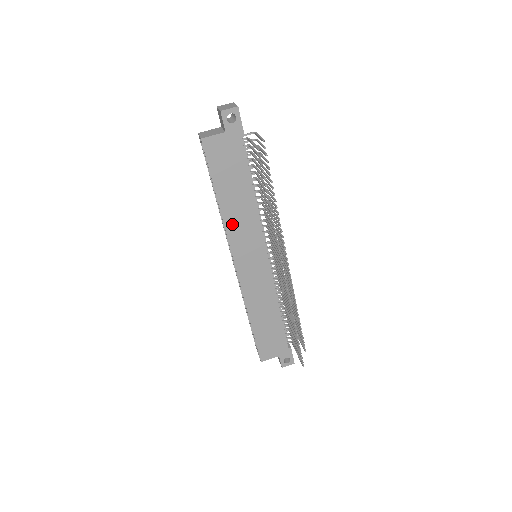
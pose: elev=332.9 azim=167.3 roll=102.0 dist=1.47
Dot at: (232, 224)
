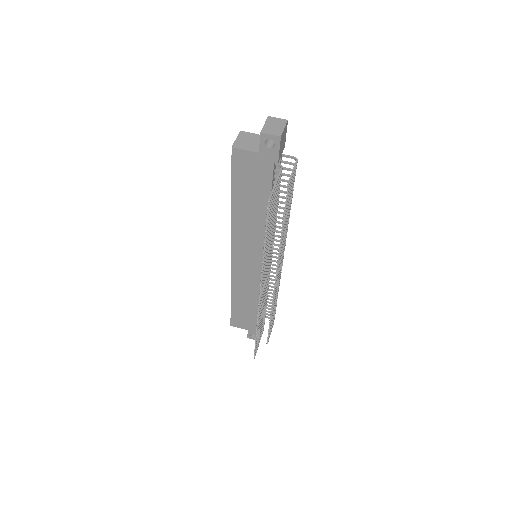
Dot at: (239, 226)
